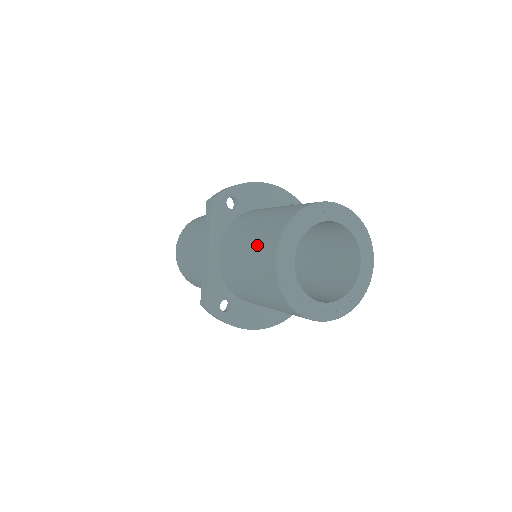
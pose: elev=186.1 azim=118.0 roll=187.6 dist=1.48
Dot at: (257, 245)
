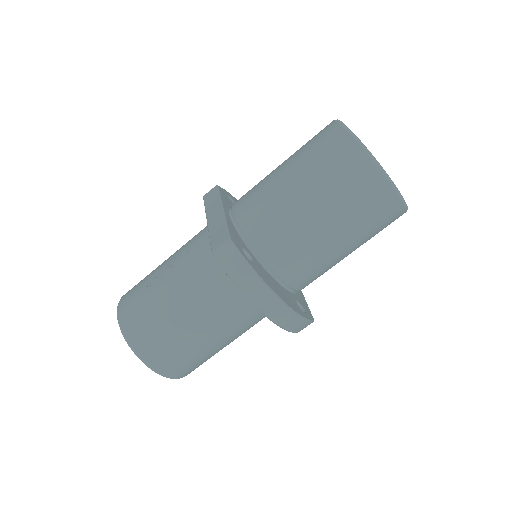
Dot at: (303, 146)
